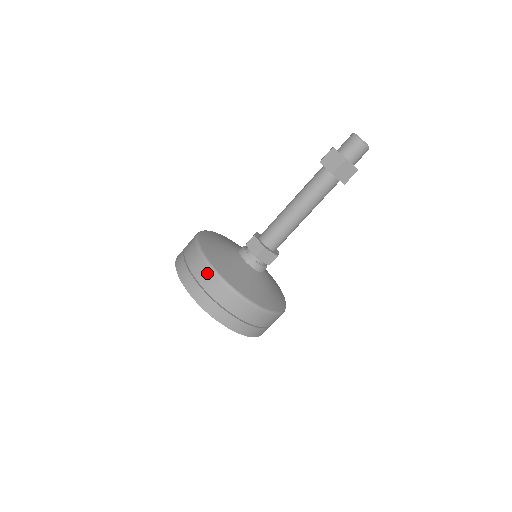
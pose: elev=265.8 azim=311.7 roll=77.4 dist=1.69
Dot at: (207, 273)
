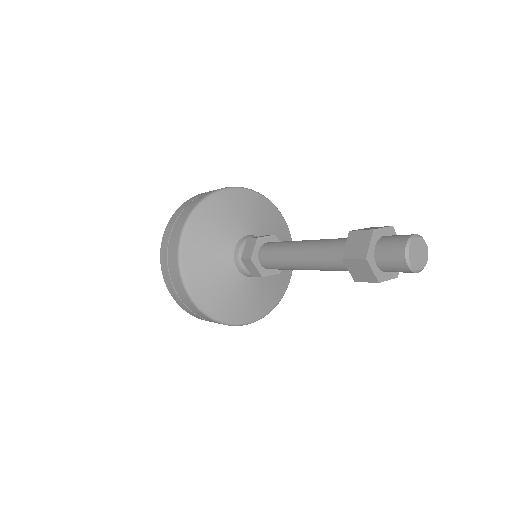
Dot at: (177, 235)
